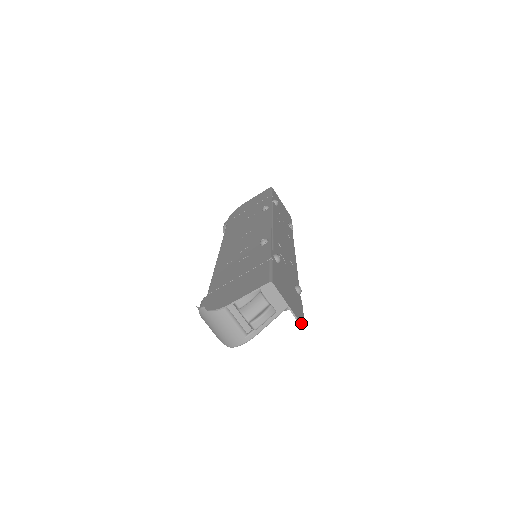
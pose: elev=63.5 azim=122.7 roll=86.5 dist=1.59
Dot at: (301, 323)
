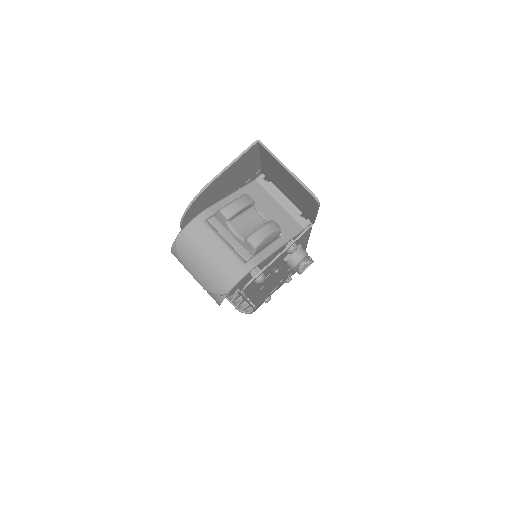
Dot at: (312, 193)
